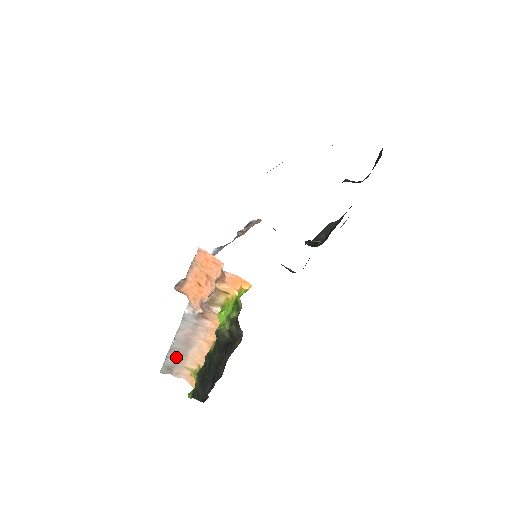
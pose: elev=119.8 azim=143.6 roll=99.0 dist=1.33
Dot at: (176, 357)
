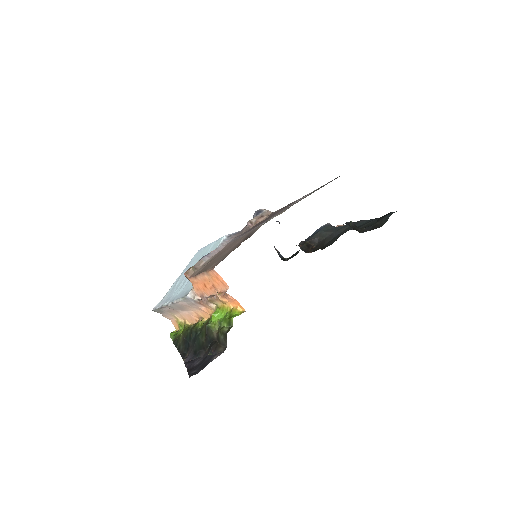
Dot at: (169, 309)
